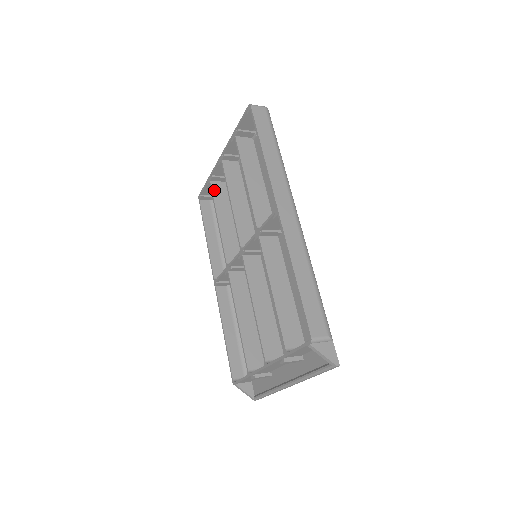
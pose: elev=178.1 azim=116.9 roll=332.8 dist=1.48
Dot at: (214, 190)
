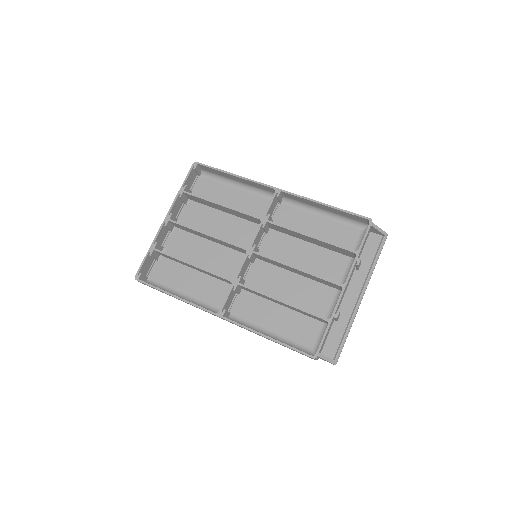
Dot at: (164, 252)
